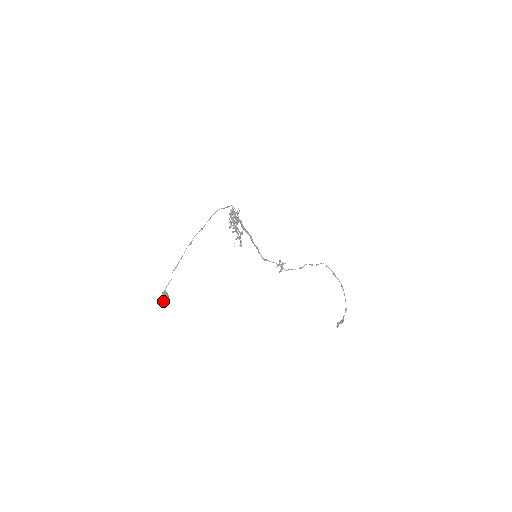
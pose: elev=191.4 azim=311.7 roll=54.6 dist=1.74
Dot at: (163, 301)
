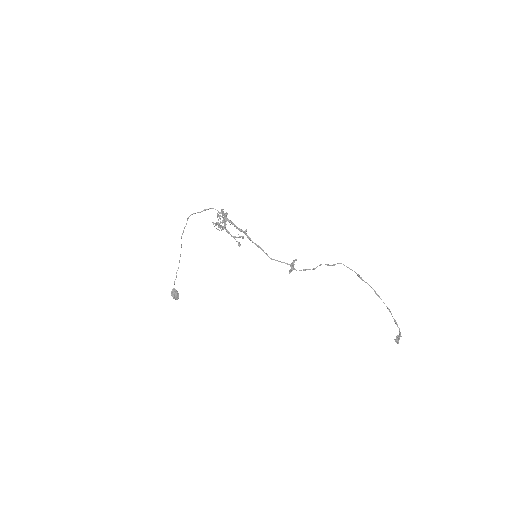
Dot at: (173, 297)
